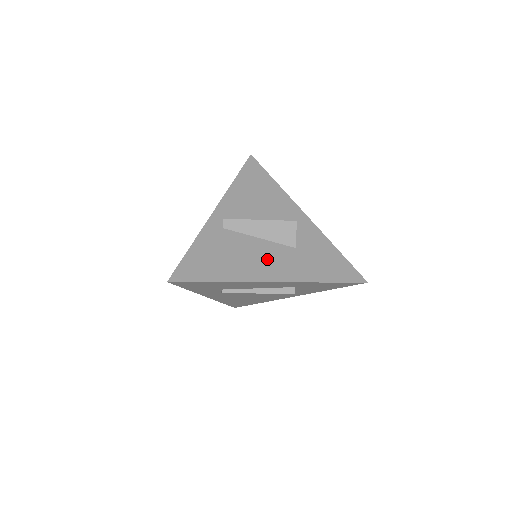
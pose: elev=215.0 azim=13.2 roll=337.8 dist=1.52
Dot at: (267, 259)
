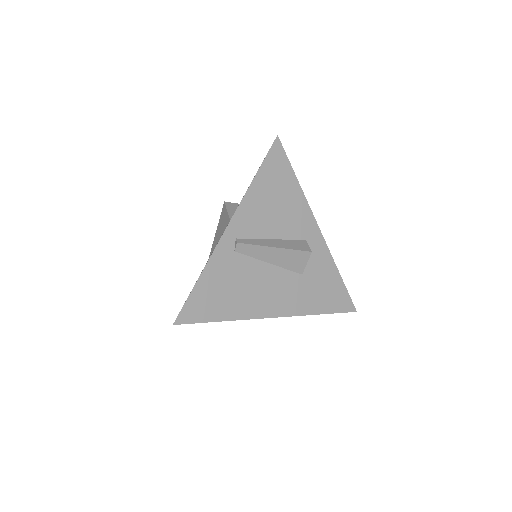
Dot at: (273, 290)
